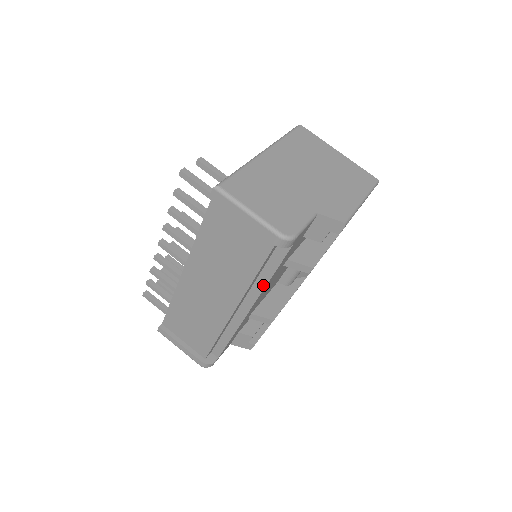
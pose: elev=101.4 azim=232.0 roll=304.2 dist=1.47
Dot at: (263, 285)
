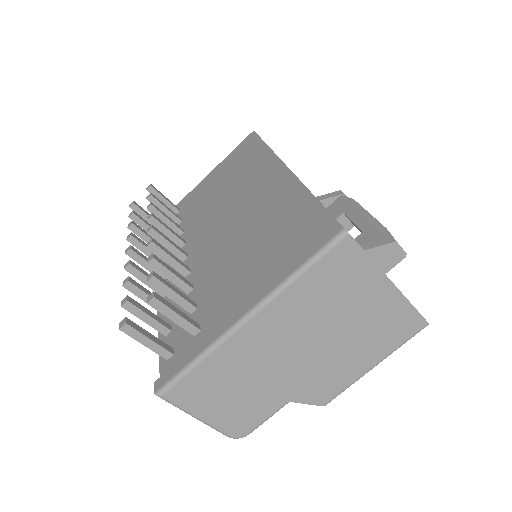
Dot at: occluded
